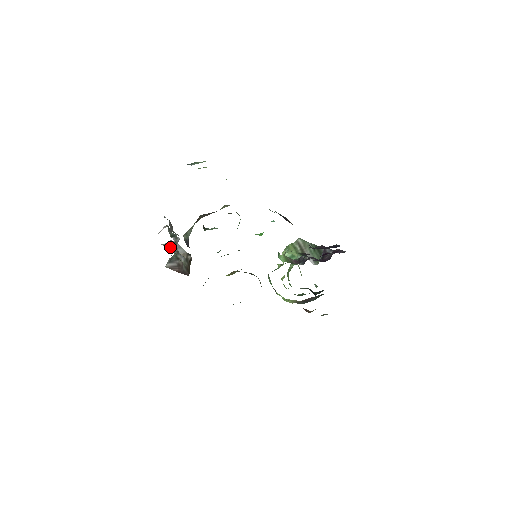
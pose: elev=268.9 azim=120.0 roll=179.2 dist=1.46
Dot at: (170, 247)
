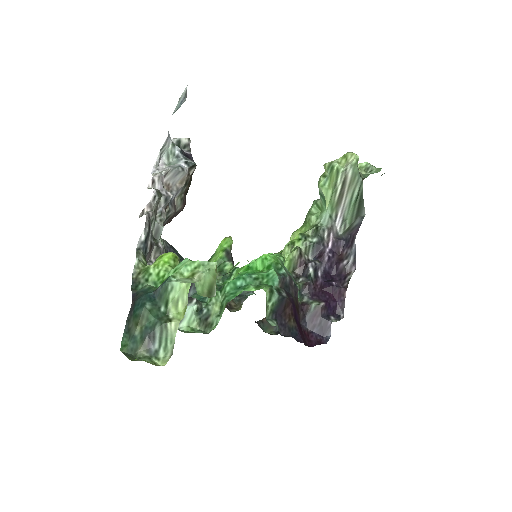
Dot at: (170, 144)
